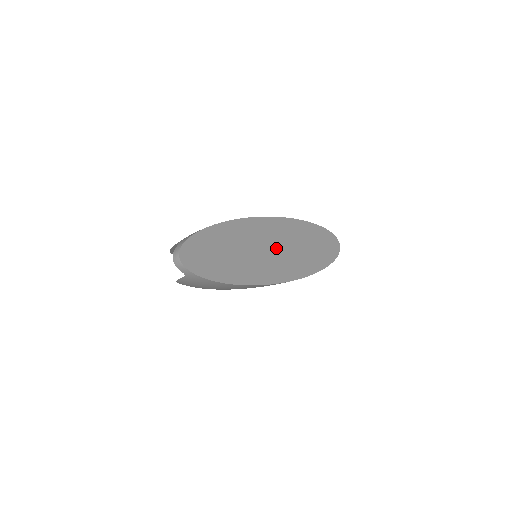
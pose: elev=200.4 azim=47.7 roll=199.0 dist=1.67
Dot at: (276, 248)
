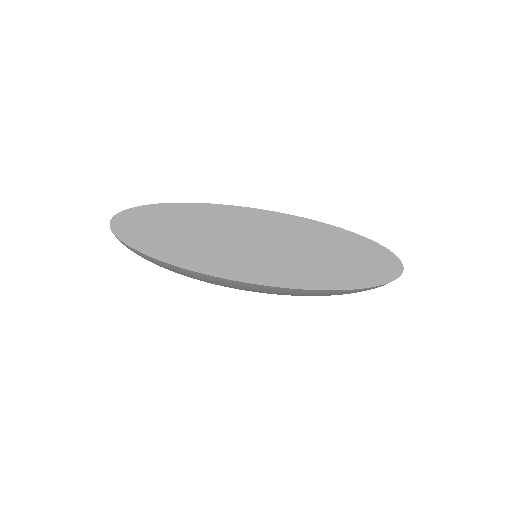
Dot at: (258, 244)
